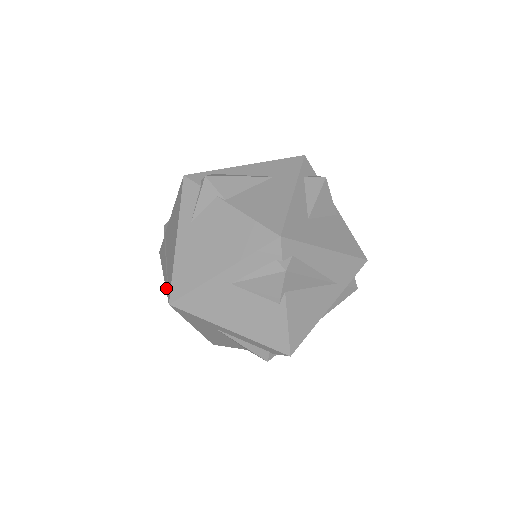
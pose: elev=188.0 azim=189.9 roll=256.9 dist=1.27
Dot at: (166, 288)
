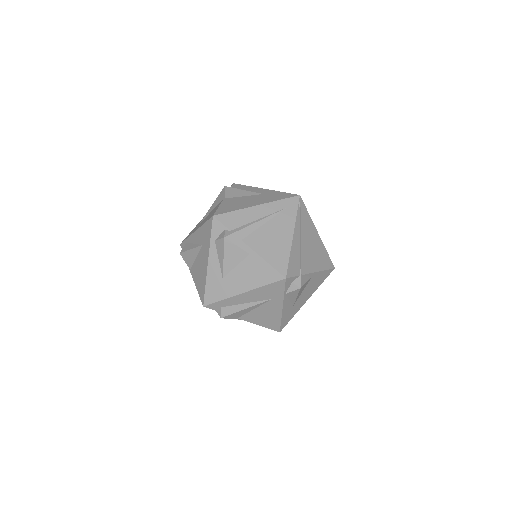
Dot at: occluded
